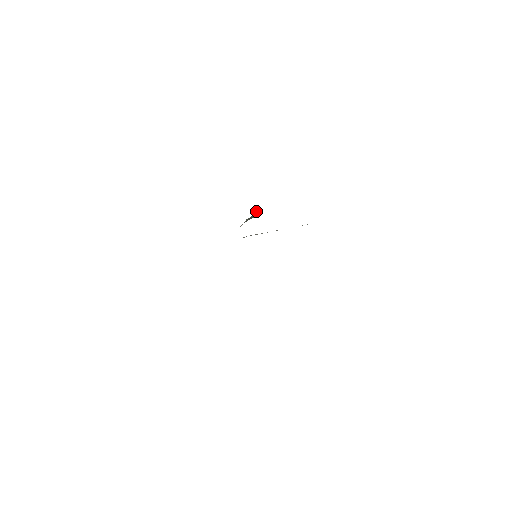
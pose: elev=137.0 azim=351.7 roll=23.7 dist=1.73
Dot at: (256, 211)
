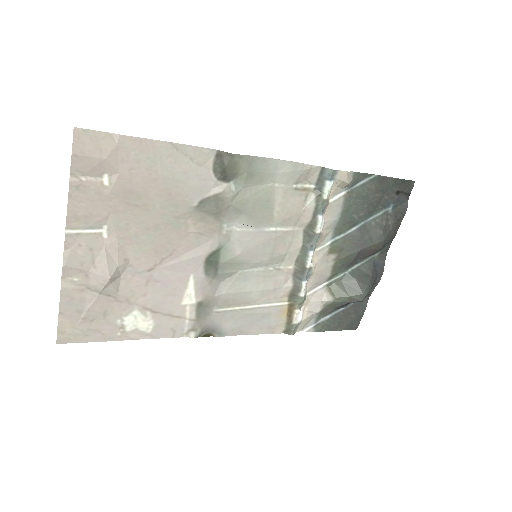
Dot at: (346, 274)
